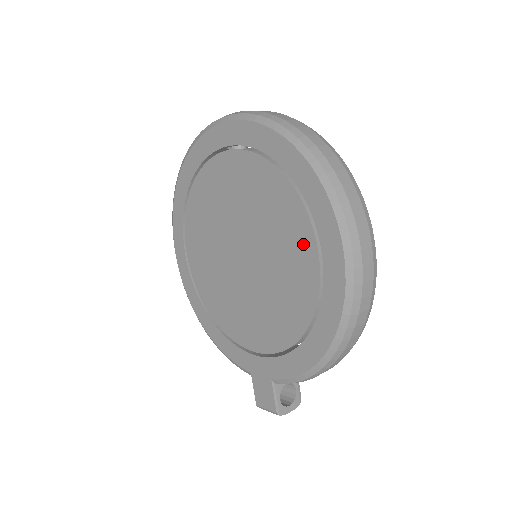
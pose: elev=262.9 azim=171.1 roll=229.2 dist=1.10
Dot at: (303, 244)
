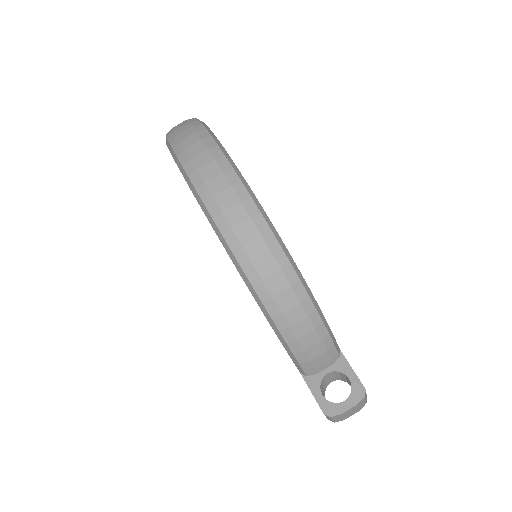
Dot at: occluded
